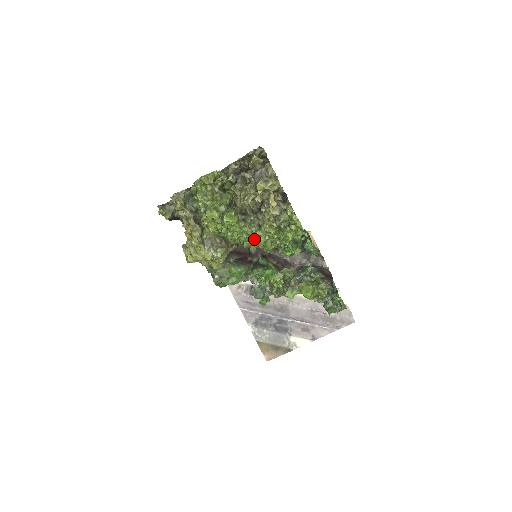
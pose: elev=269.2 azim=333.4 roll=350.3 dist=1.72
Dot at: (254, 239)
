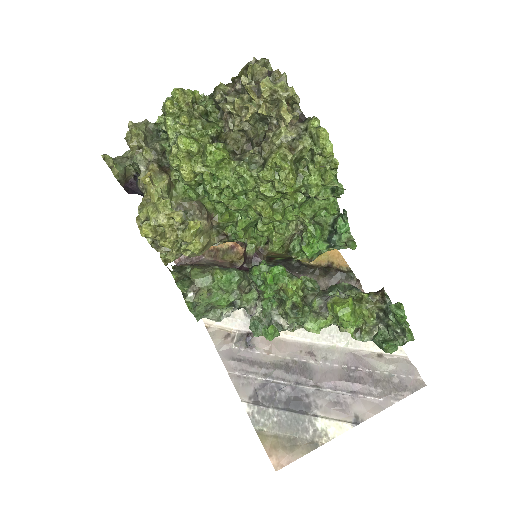
Dot at: (254, 204)
